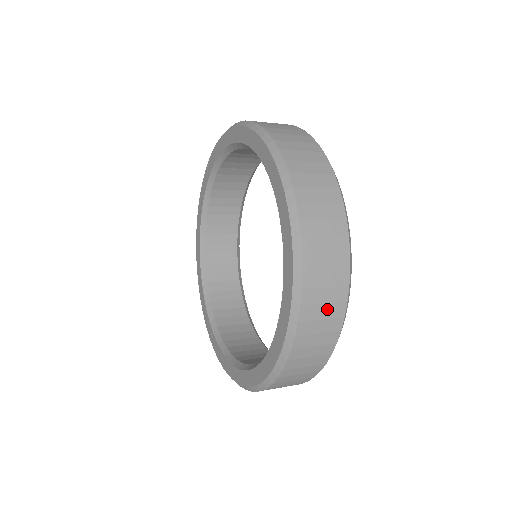
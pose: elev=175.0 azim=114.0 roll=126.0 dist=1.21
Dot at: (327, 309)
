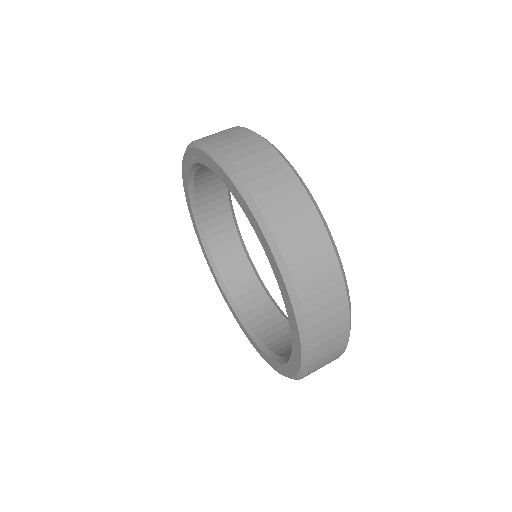
Dot at: occluded
